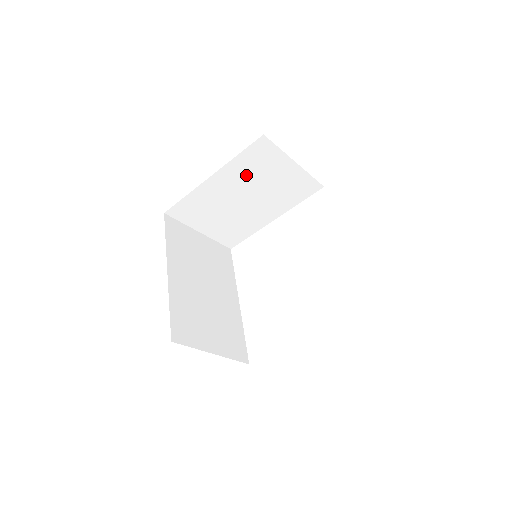
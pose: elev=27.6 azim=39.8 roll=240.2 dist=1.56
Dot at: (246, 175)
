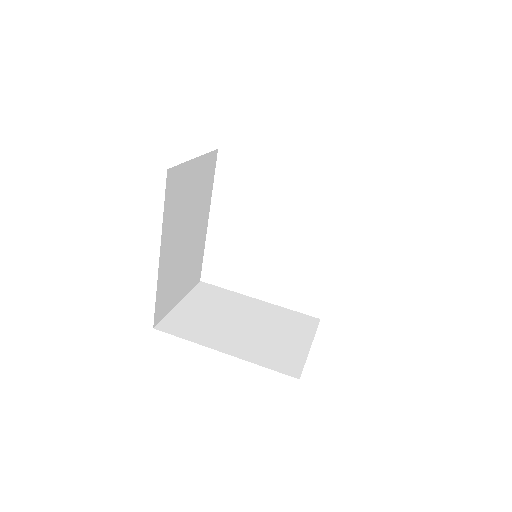
Dot at: occluded
